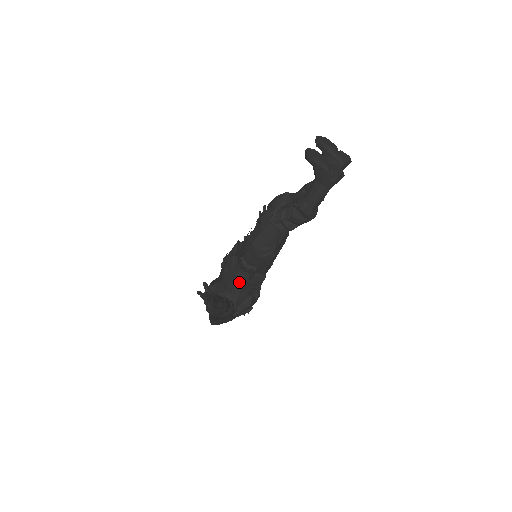
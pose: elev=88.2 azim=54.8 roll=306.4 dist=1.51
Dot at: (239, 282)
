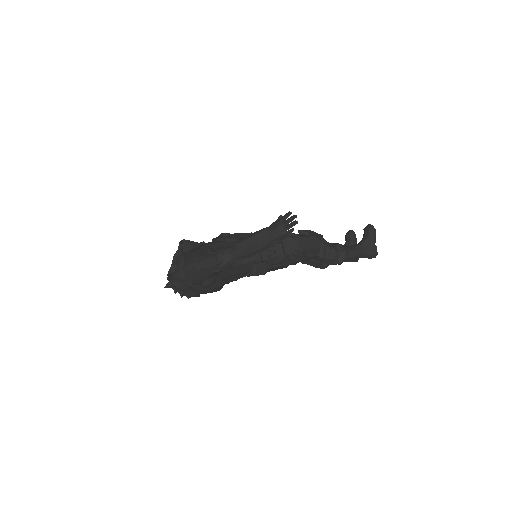
Dot at: occluded
